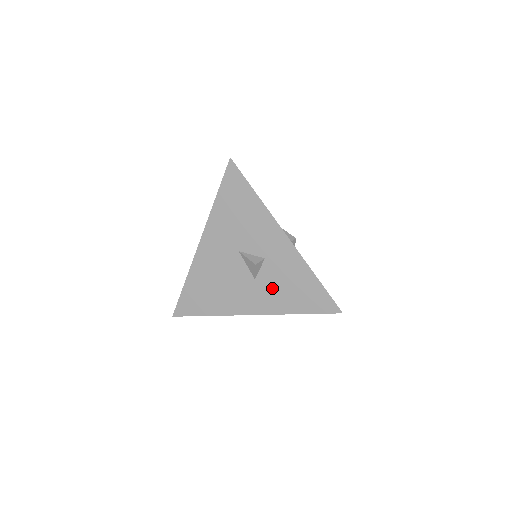
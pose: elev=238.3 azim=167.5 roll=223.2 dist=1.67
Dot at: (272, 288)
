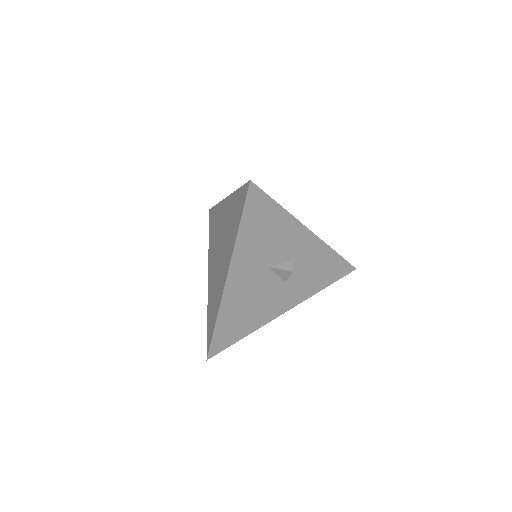
Dot at: (301, 281)
